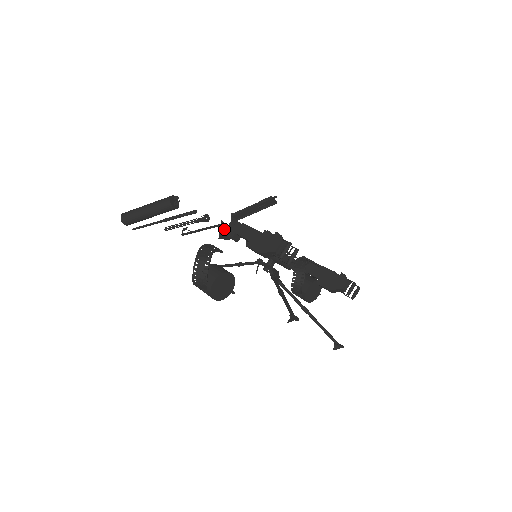
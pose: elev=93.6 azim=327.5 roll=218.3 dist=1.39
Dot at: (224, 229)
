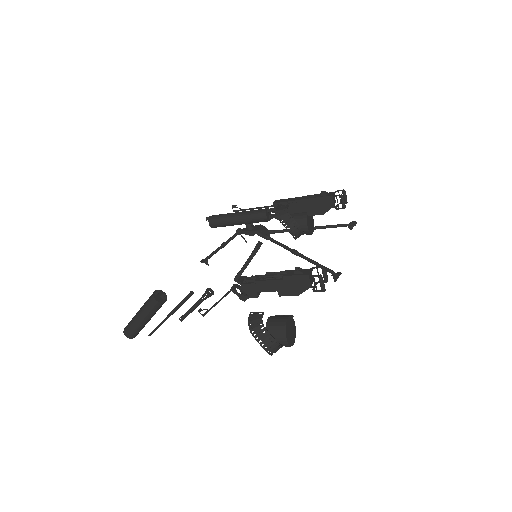
Dot at: (241, 295)
